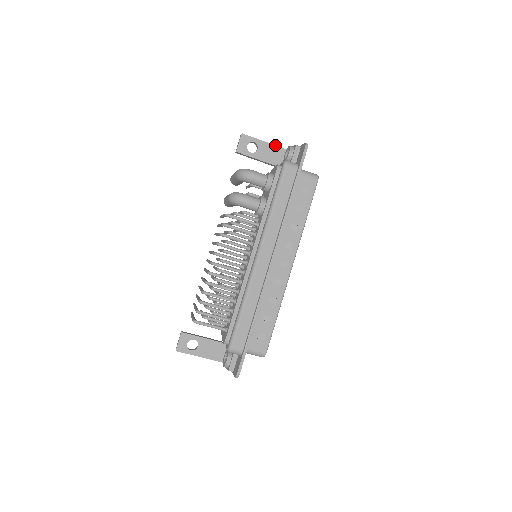
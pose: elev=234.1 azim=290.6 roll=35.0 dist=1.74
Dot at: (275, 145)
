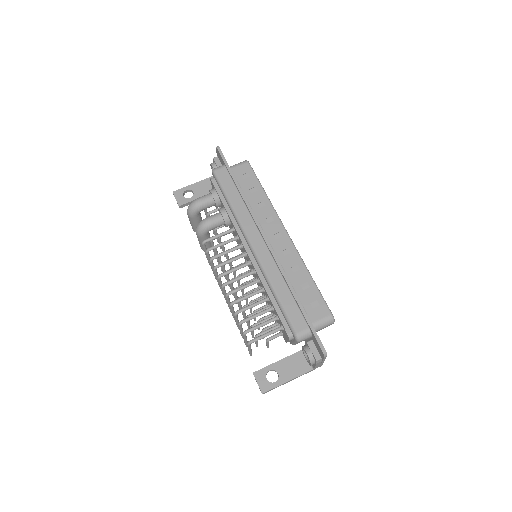
Dot at: (204, 179)
